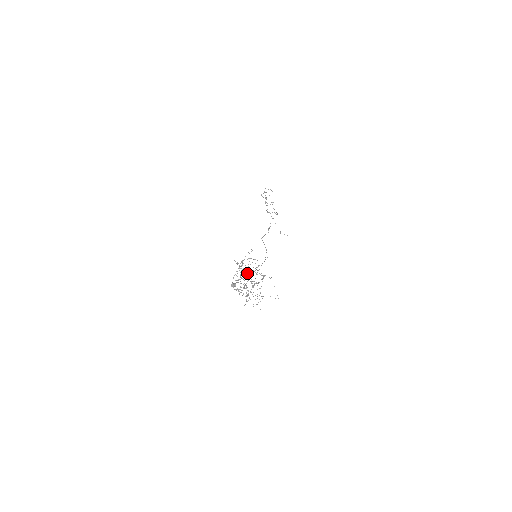
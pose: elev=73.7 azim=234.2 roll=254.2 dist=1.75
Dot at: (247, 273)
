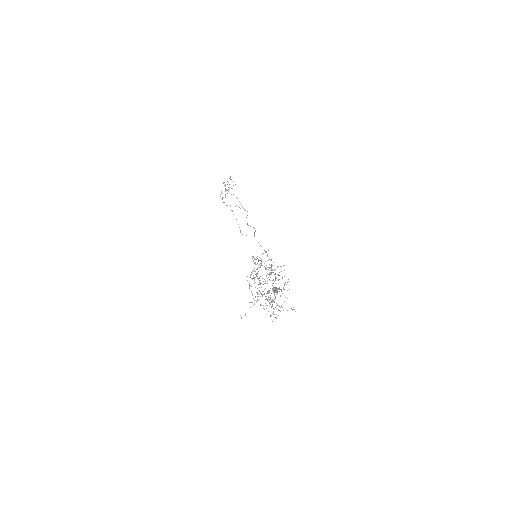
Dot at: occluded
